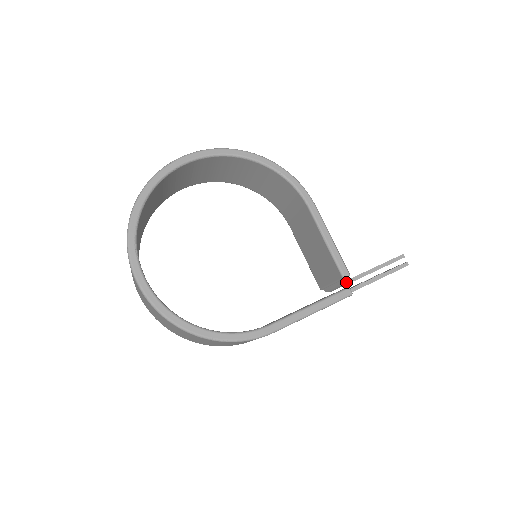
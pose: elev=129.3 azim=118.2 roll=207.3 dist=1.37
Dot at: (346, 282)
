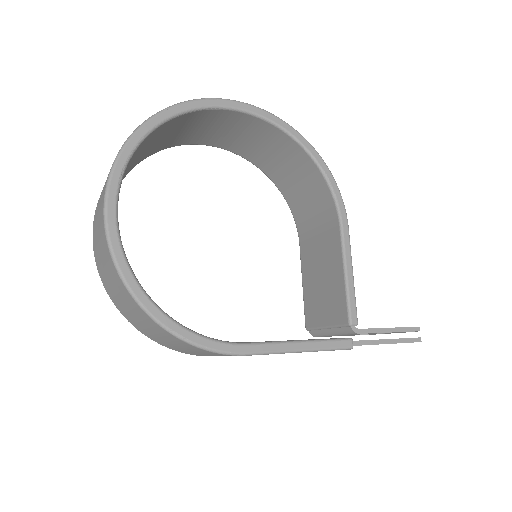
Dot at: (349, 331)
